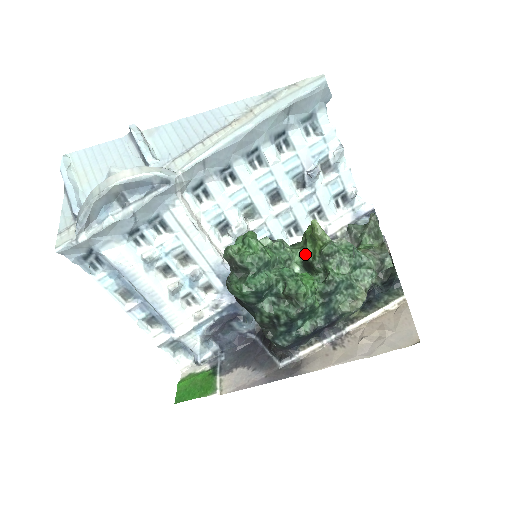
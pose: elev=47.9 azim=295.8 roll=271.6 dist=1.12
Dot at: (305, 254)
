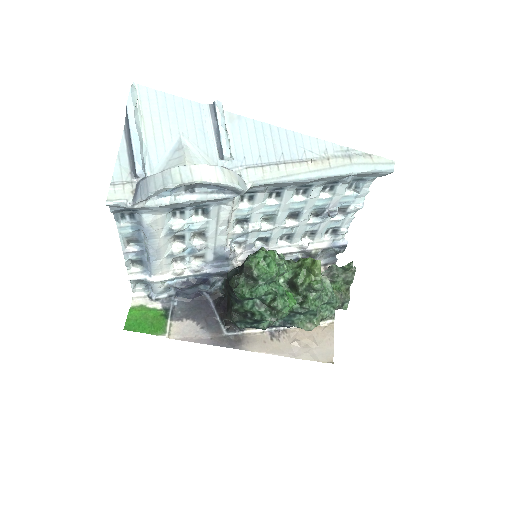
Dot at: (296, 276)
